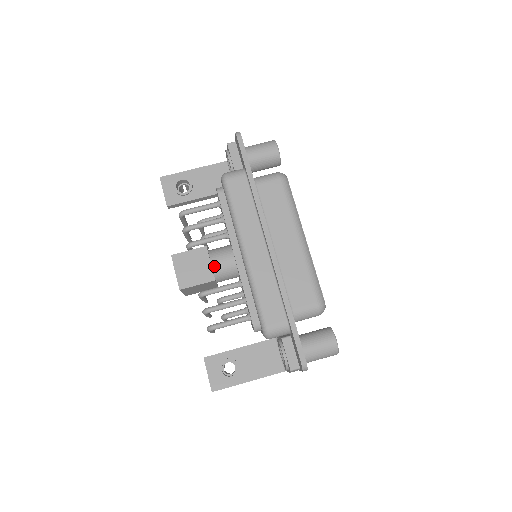
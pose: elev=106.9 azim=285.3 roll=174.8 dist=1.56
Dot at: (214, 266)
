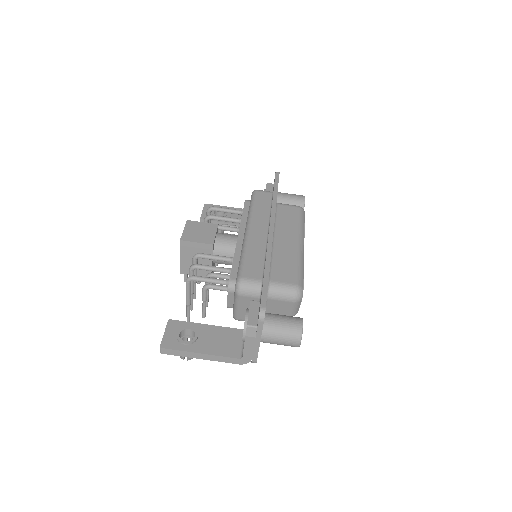
Dot at: (217, 238)
